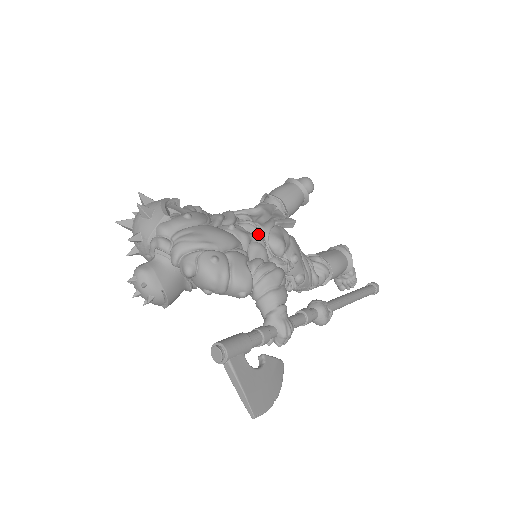
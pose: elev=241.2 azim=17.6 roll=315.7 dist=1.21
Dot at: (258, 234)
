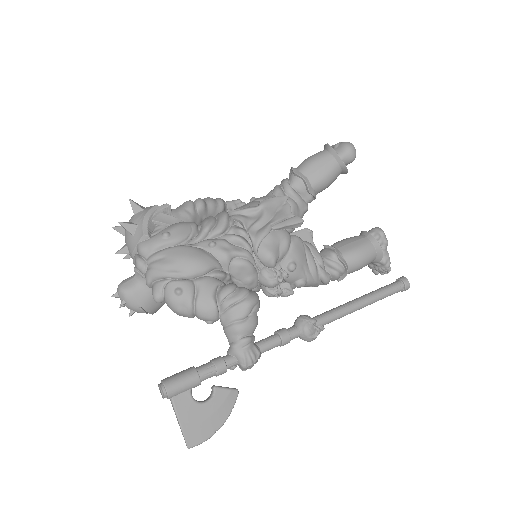
Dot at: (245, 247)
